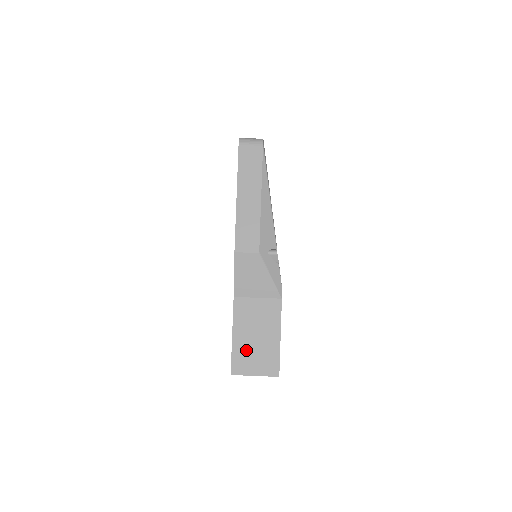
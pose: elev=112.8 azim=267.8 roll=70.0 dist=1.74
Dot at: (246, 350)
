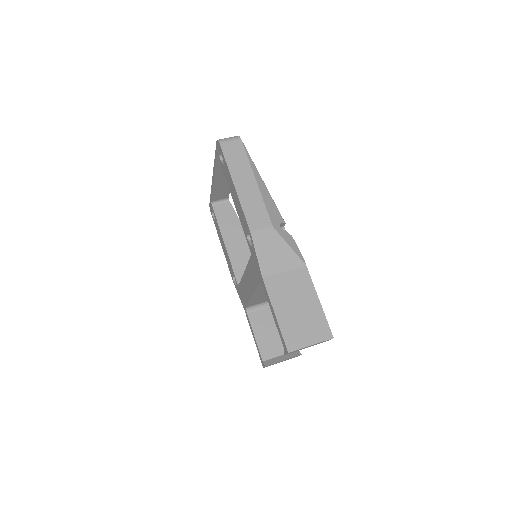
Dot at: (293, 324)
